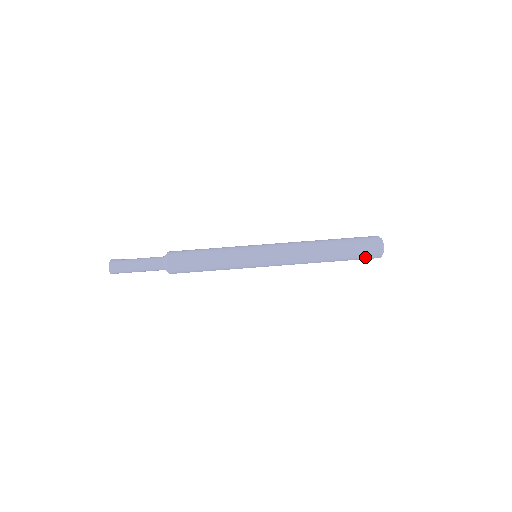
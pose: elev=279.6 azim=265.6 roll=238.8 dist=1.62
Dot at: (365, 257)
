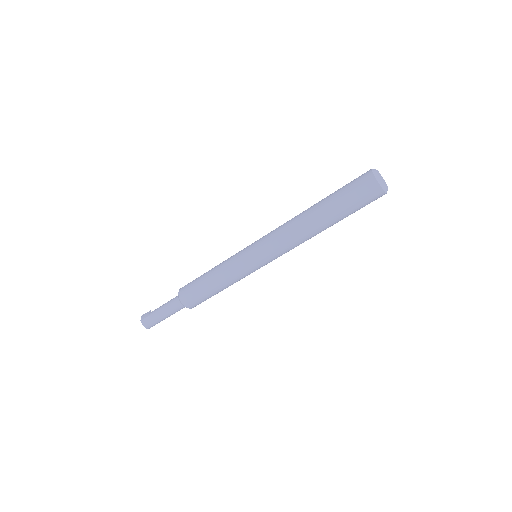
Dot at: occluded
